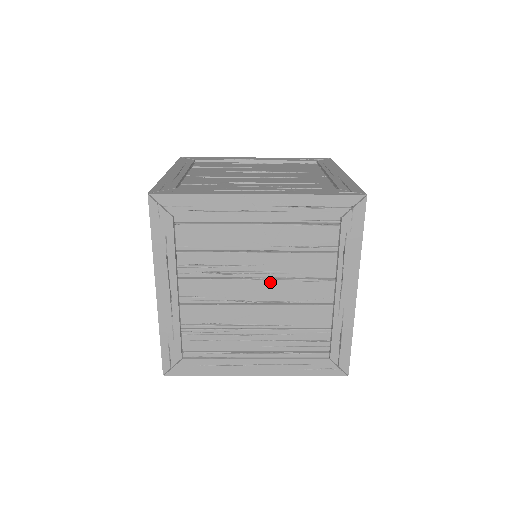
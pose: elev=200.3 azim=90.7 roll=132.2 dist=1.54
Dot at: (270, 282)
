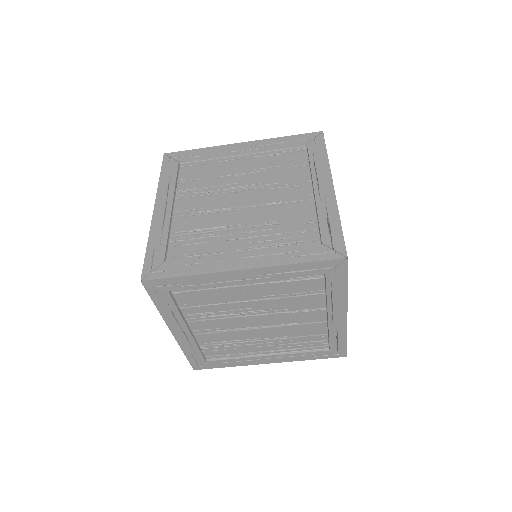
Dot at: (268, 316)
